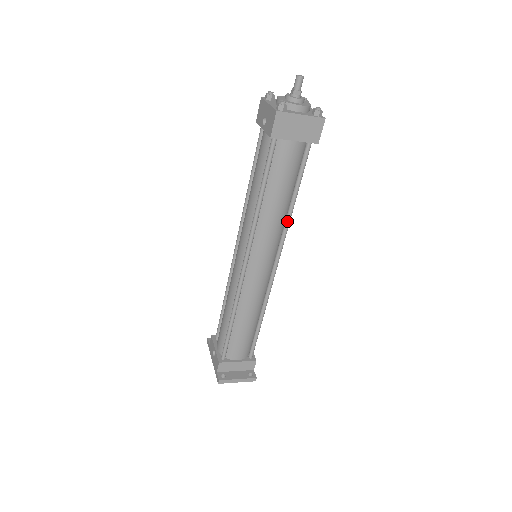
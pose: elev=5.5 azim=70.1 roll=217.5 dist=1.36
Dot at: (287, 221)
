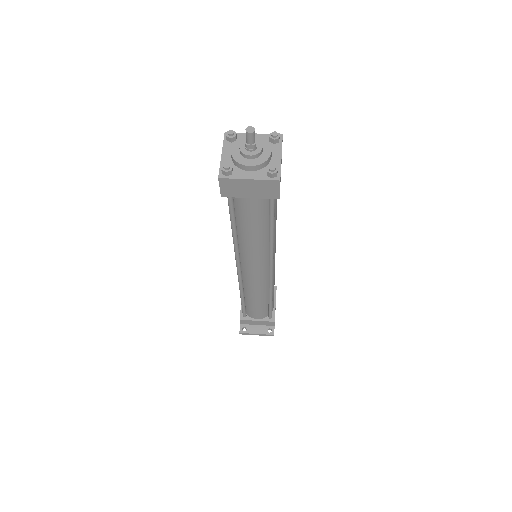
Dot at: (270, 246)
